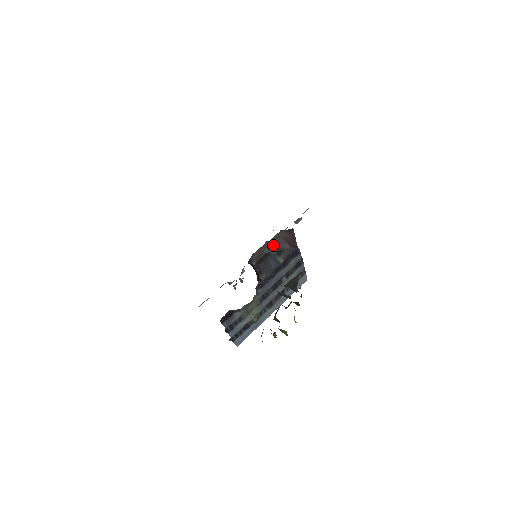
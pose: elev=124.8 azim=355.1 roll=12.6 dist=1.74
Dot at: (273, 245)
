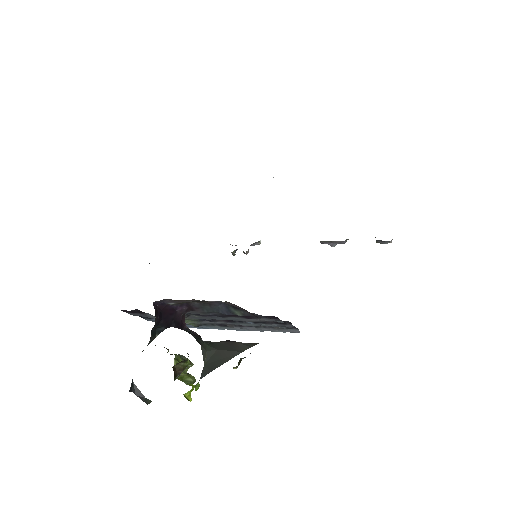
Dot at: occluded
